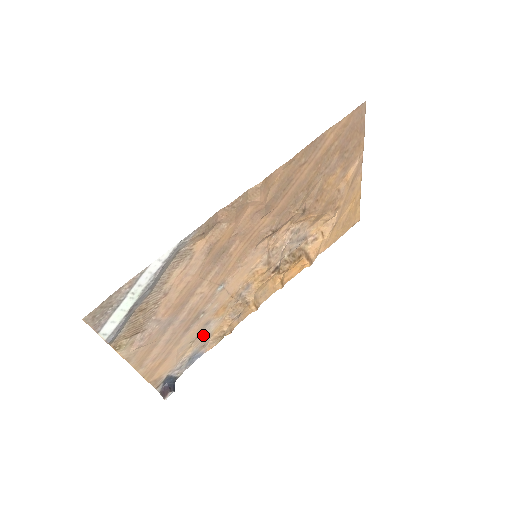
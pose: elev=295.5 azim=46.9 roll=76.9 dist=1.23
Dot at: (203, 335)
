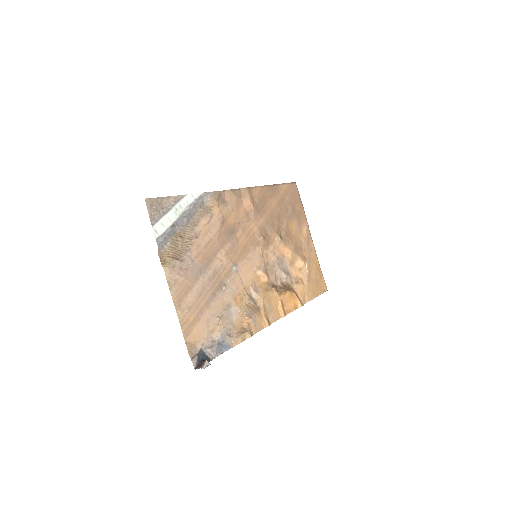
Dot at: (227, 319)
